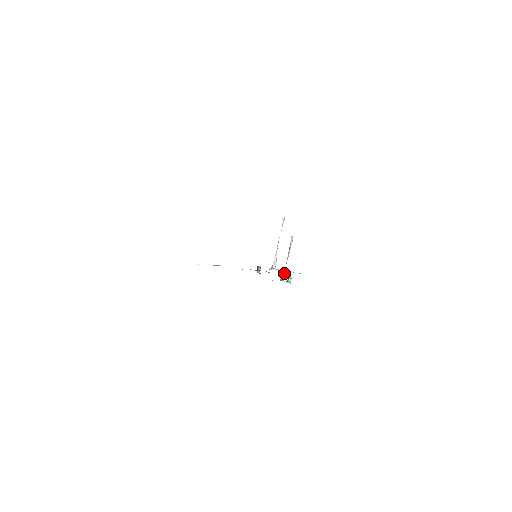
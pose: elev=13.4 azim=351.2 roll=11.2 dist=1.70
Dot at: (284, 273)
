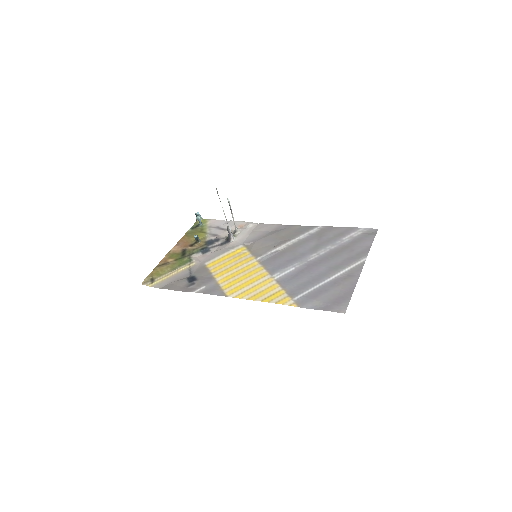
Dot at: occluded
